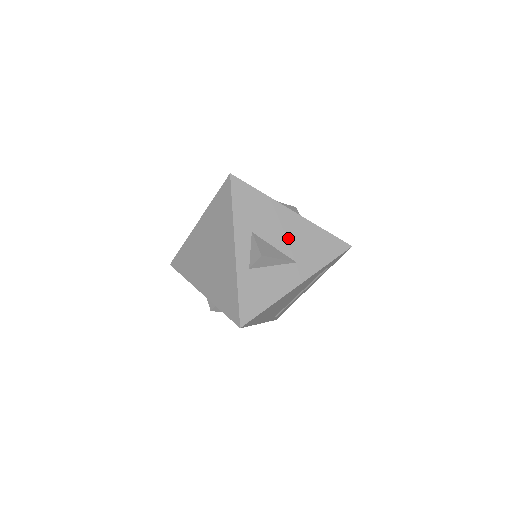
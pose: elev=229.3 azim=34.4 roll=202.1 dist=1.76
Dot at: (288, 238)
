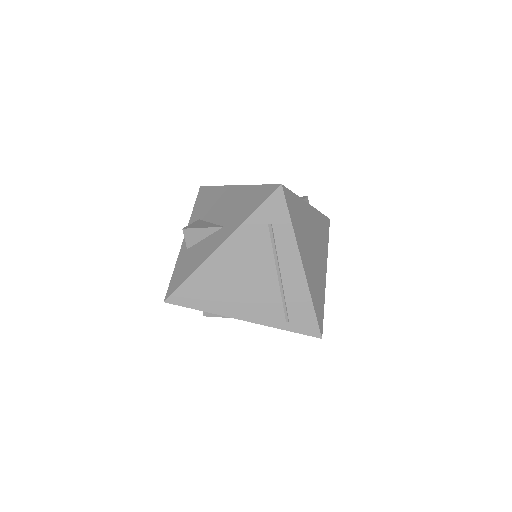
Dot at: (224, 209)
